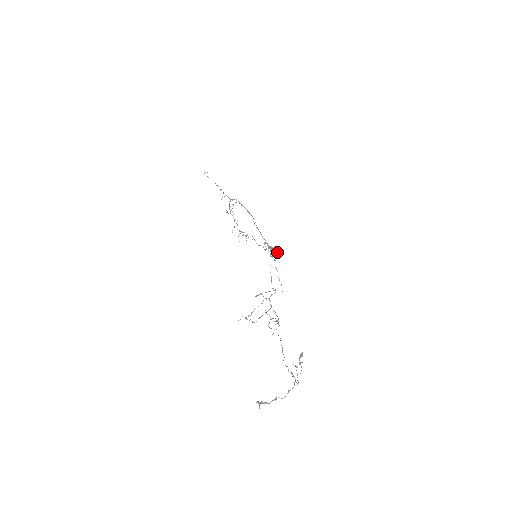
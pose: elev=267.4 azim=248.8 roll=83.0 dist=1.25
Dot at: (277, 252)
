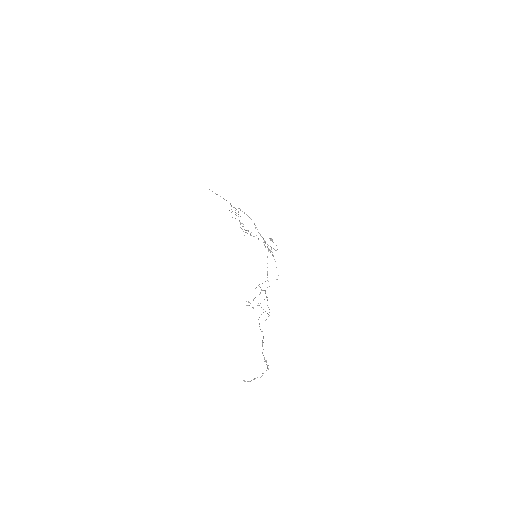
Dot at: (276, 245)
